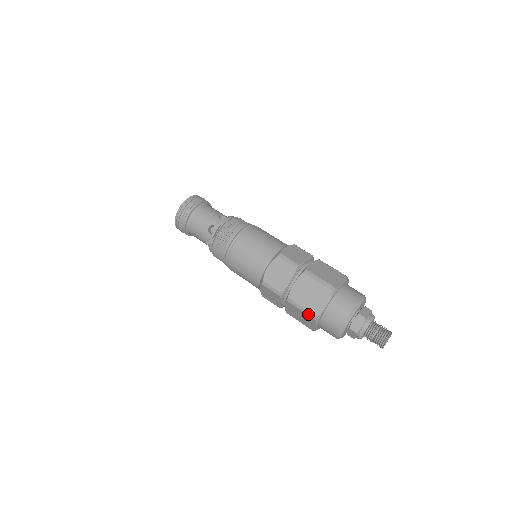
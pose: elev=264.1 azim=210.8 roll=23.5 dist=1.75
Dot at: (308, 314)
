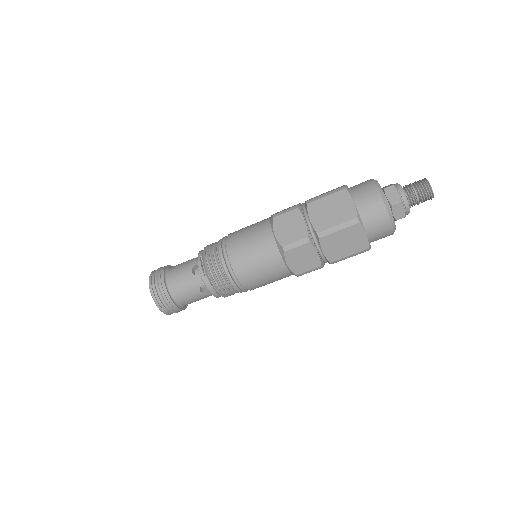
Dot at: (348, 226)
